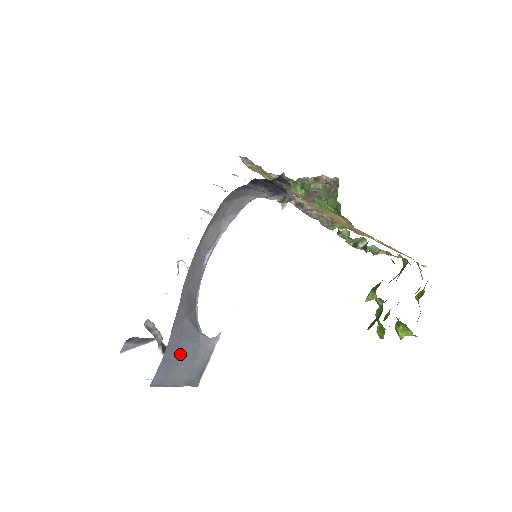
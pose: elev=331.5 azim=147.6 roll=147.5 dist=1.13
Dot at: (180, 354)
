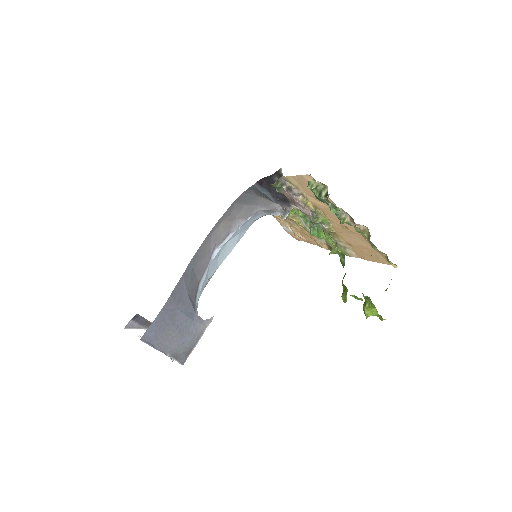
Dot at: (174, 321)
